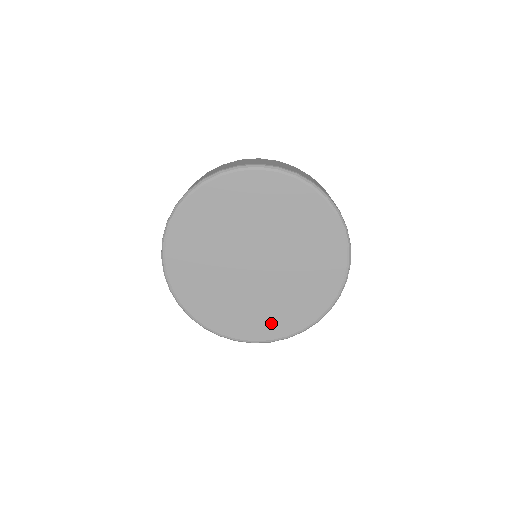
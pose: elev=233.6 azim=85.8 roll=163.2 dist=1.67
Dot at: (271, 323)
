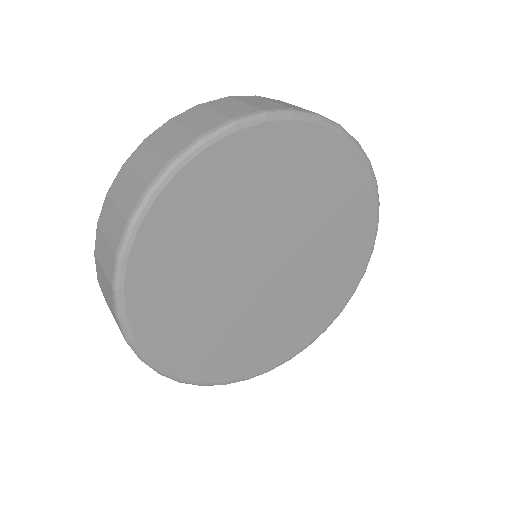
Dot at: (224, 359)
